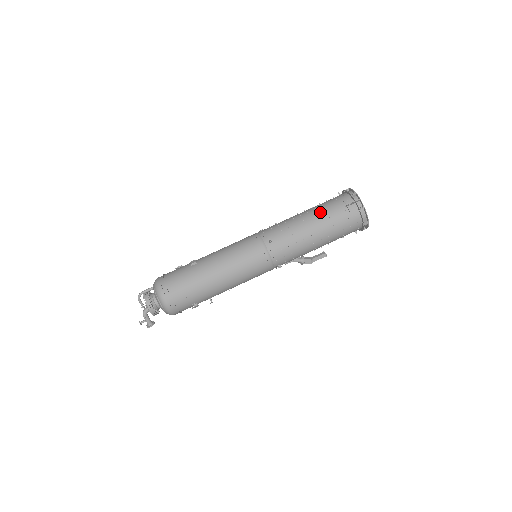
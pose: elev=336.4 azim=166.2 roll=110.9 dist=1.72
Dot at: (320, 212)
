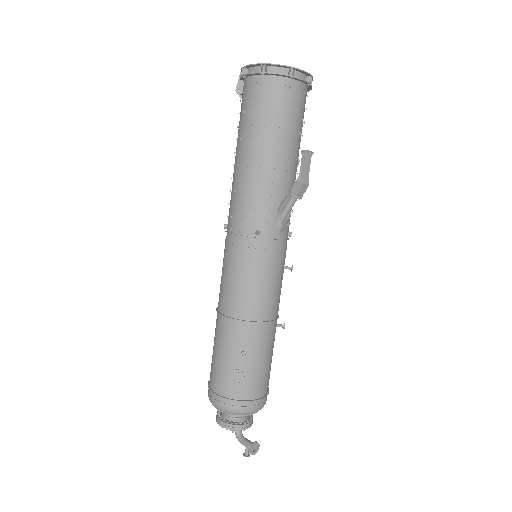
Dot at: occluded
